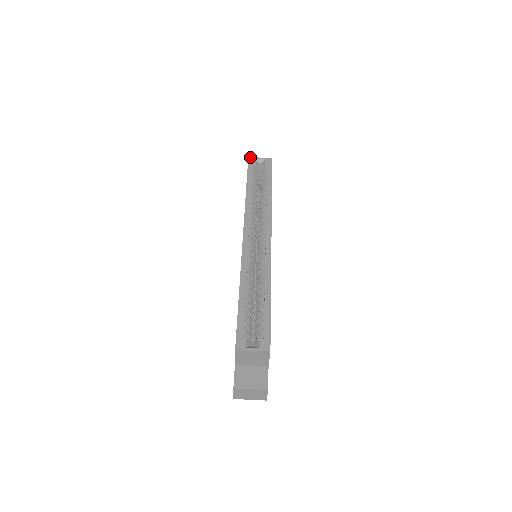
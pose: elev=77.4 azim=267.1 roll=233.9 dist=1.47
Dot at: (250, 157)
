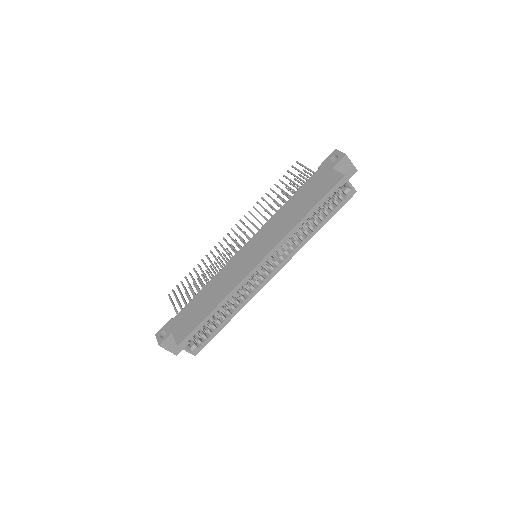
Dot at: occluded
